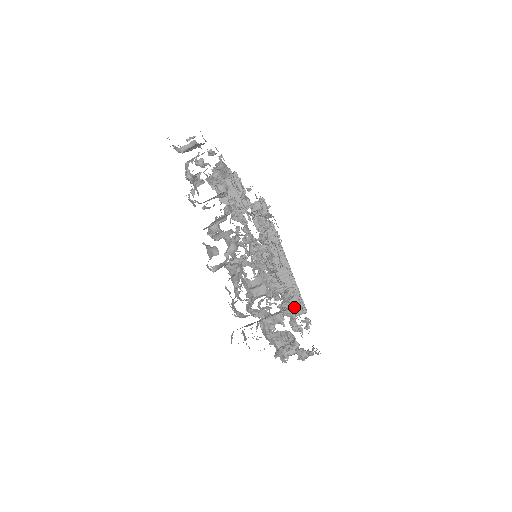
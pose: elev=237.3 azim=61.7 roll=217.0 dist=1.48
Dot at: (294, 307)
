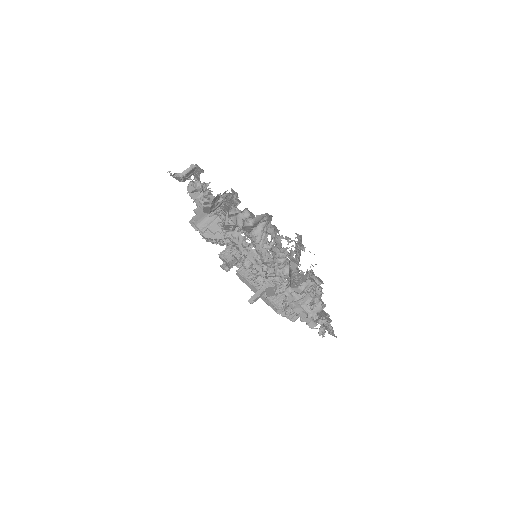
Dot at: occluded
